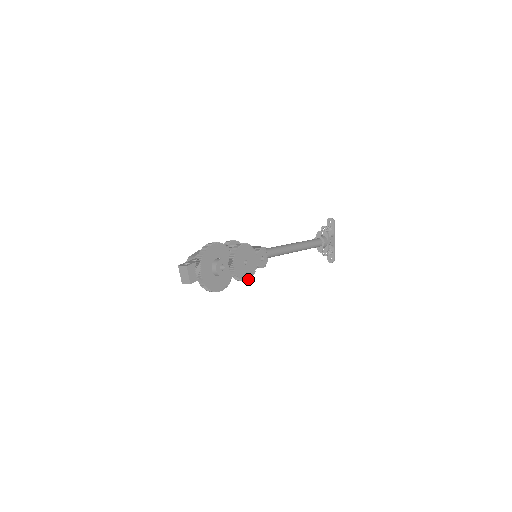
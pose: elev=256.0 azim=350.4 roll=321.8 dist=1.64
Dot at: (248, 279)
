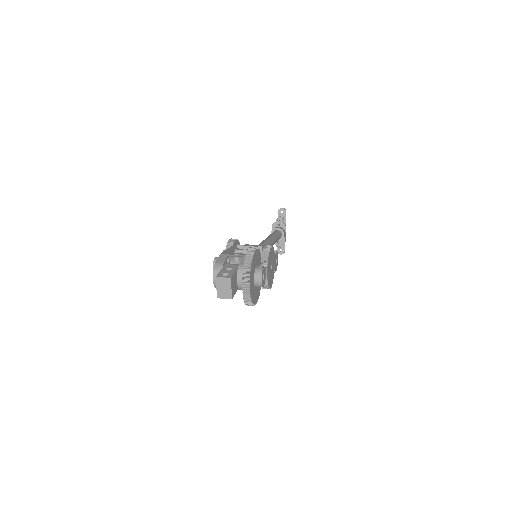
Dot at: (271, 286)
